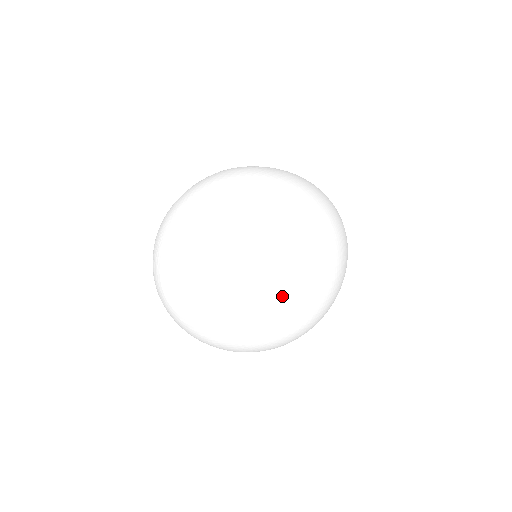
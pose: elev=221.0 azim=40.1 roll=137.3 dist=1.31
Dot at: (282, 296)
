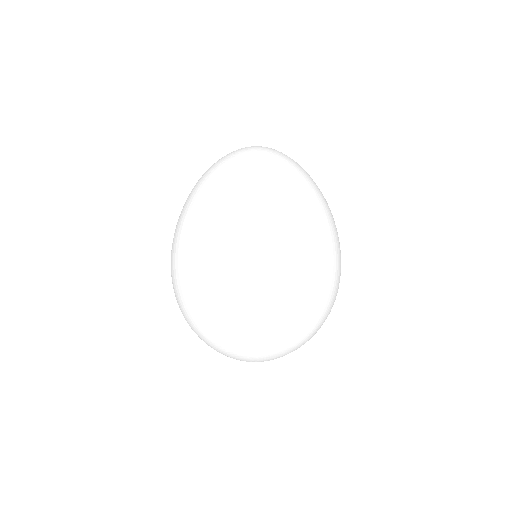
Dot at: occluded
